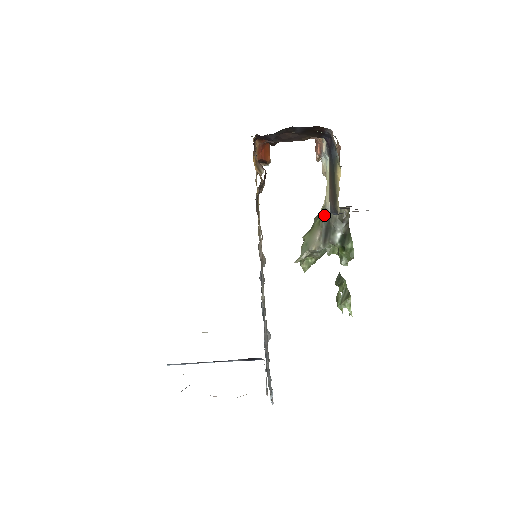
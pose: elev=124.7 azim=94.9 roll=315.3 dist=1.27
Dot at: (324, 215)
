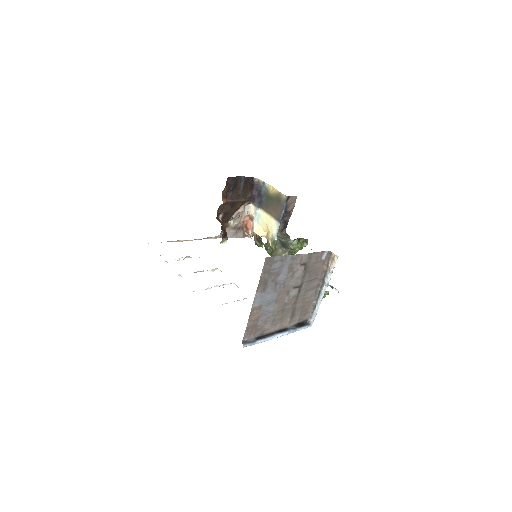
Dot at: (275, 243)
